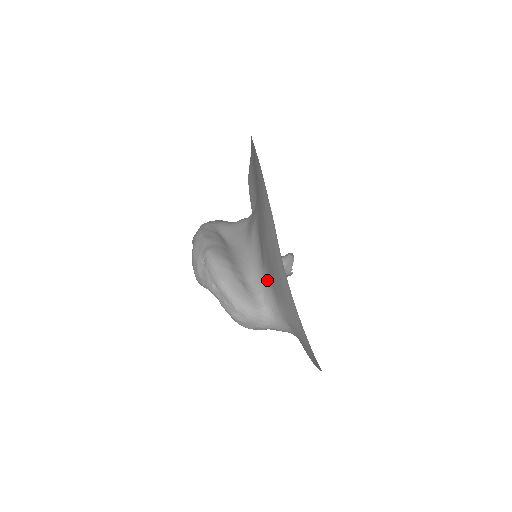
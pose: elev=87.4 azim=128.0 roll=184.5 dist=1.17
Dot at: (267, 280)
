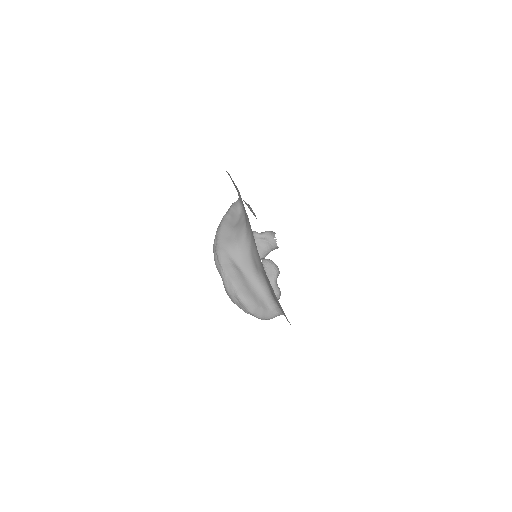
Dot at: (277, 304)
